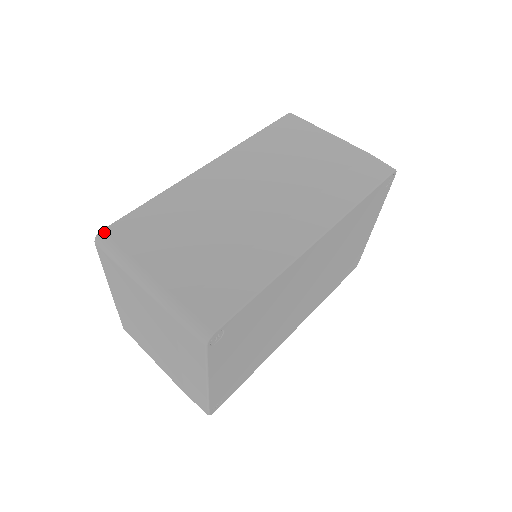
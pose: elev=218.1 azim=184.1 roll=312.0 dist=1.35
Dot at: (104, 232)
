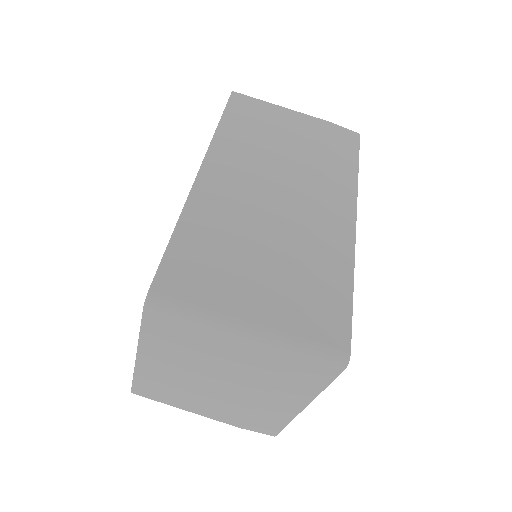
Dot at: (155, 291)
